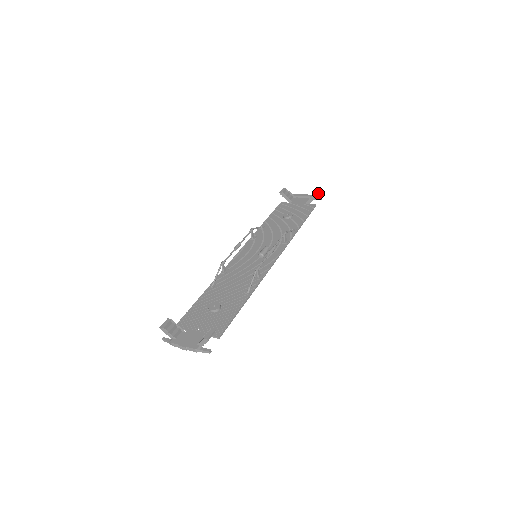
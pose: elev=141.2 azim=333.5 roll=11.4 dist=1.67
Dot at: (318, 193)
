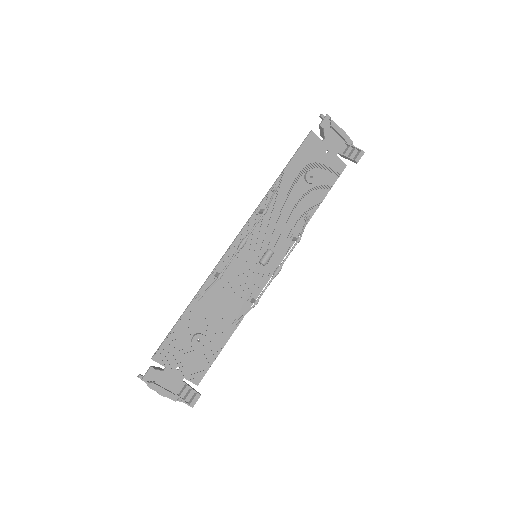
Dot at: occluded
